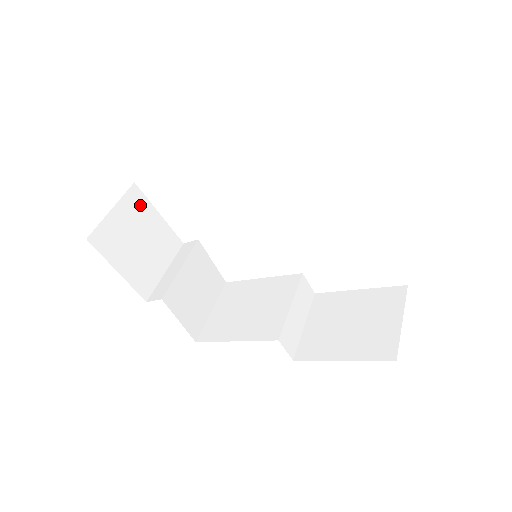
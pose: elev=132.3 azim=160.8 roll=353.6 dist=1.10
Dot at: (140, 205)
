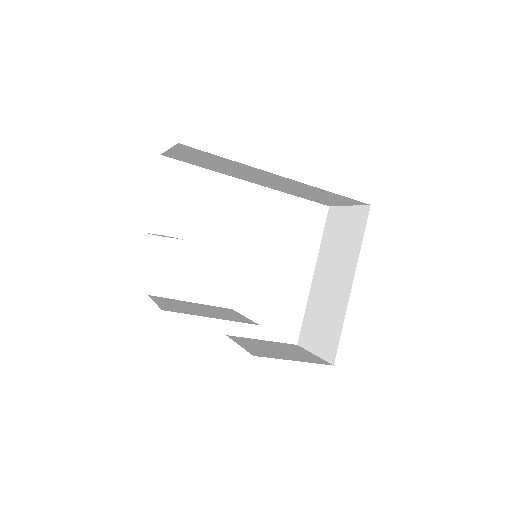
Dot at: occluded
